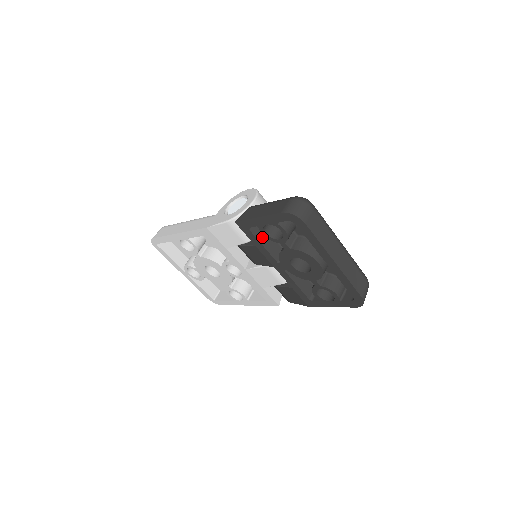
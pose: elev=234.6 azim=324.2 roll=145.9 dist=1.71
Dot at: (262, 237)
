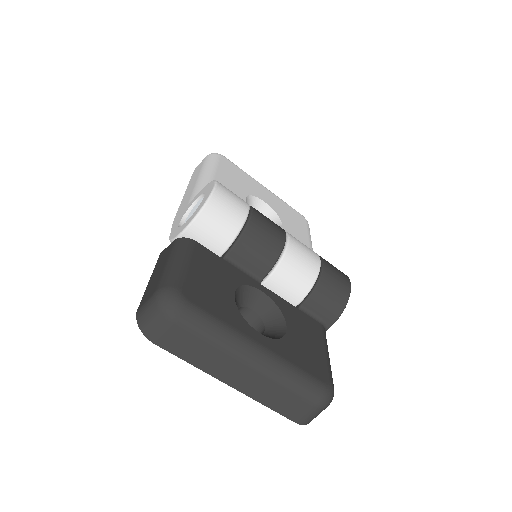
Dot at: occluded
